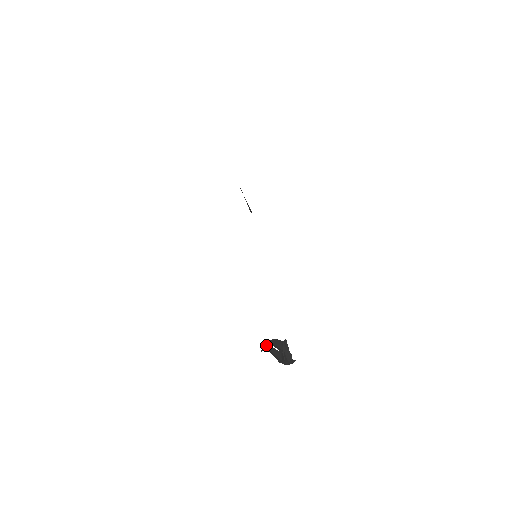
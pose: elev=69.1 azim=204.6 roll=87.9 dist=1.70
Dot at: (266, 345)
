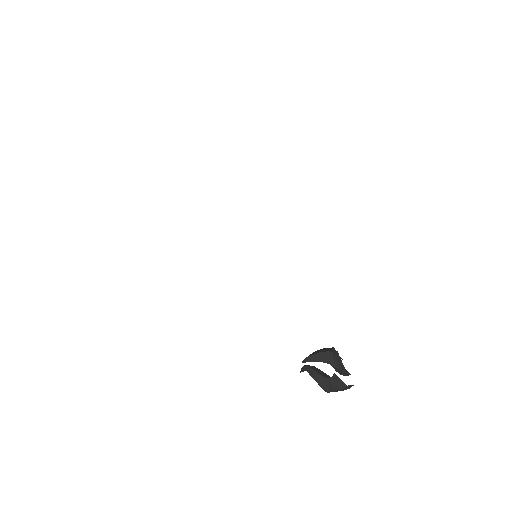
Dot at: (305, 366)
